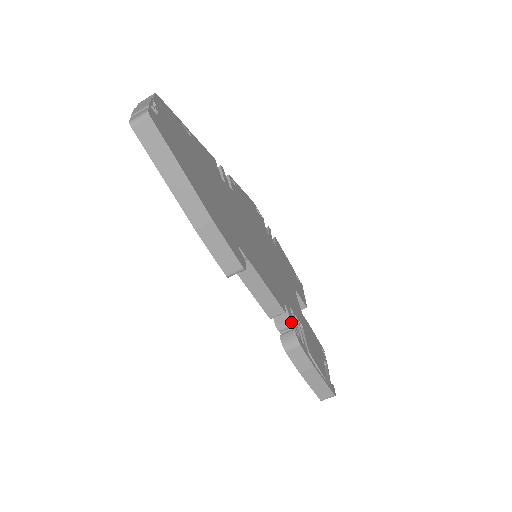
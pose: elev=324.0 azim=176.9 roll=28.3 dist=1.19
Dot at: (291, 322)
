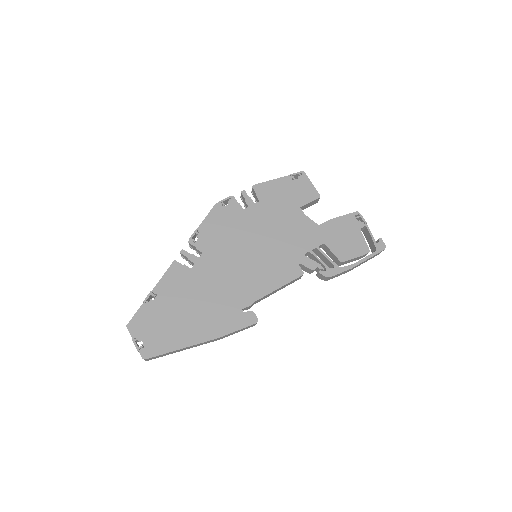
Dot at: (312, 270)
